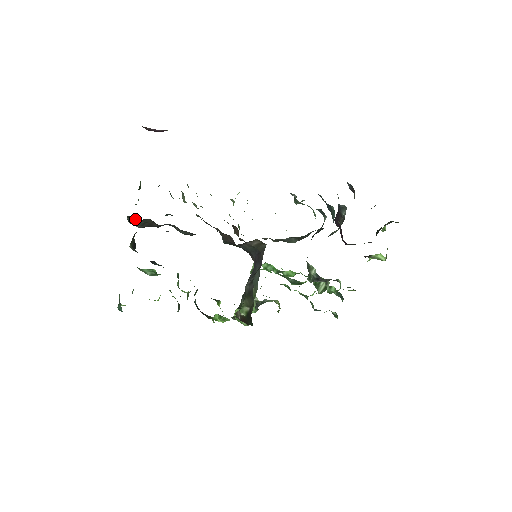
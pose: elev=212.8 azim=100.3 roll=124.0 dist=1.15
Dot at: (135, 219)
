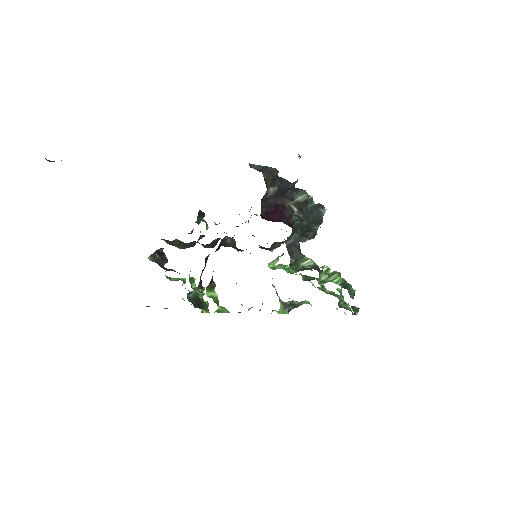
Dot at: (169, 241)
